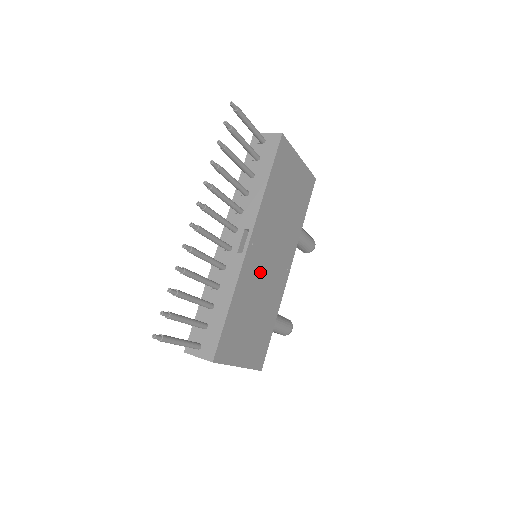
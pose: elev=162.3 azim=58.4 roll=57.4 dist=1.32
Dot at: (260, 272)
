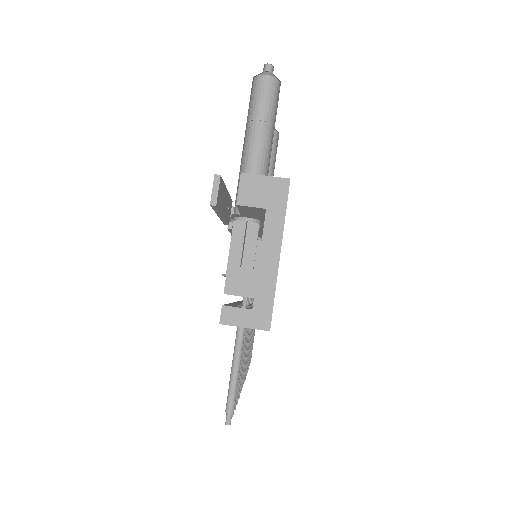
Dot at: occluded
